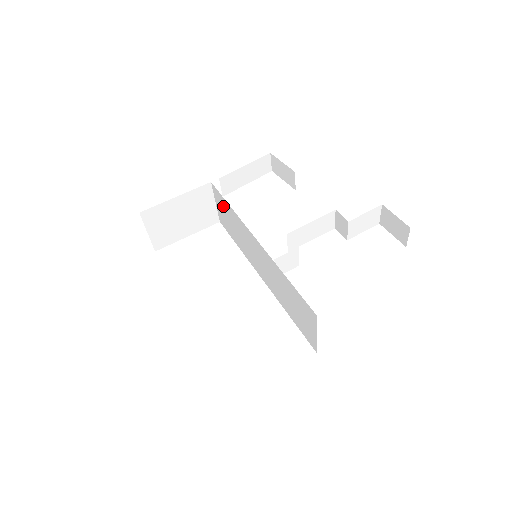
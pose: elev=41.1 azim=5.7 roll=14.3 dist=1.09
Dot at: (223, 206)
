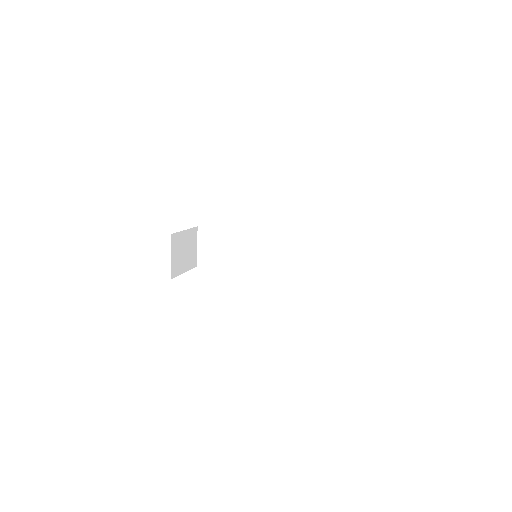
Dot at: (213, 239)
